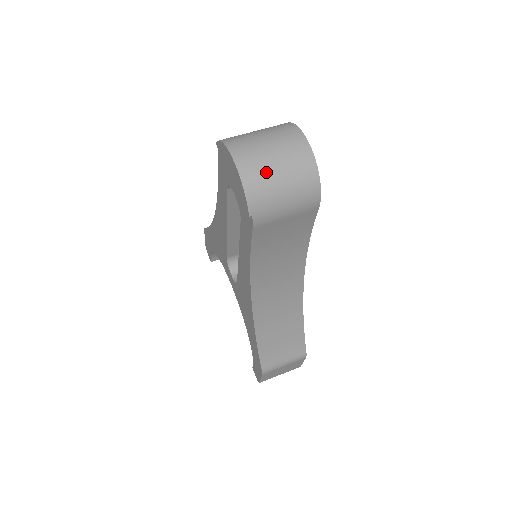
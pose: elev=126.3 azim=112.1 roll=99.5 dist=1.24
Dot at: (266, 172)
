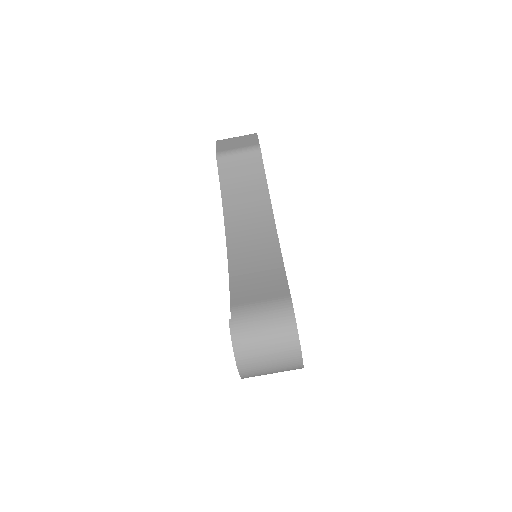
Dot at: (261, 374)
